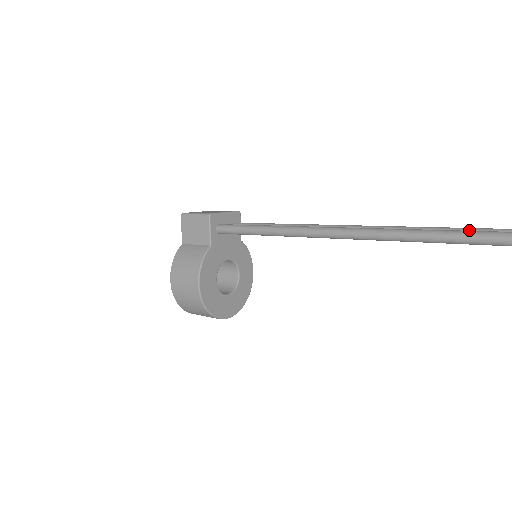
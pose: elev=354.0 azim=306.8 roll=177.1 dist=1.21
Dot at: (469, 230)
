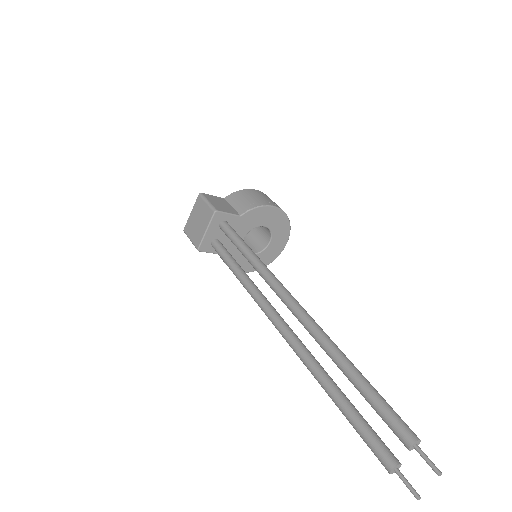
Dot at: occluded
